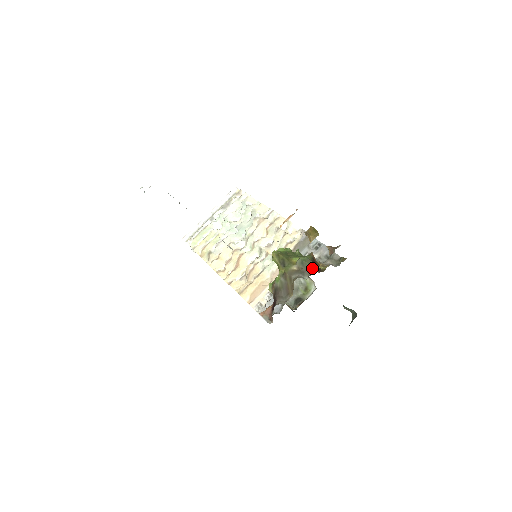
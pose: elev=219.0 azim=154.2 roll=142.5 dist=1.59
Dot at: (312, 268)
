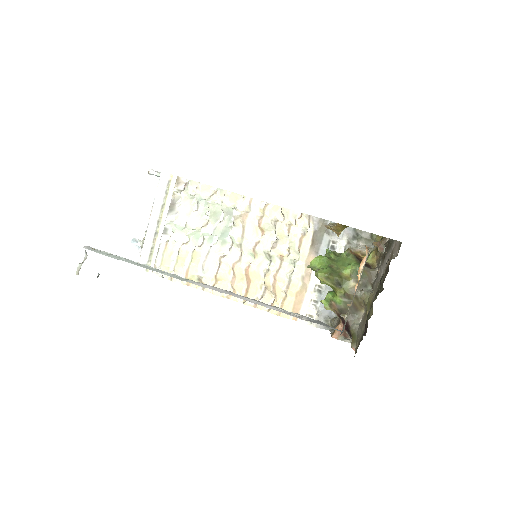
Dot at: (370, 275)
